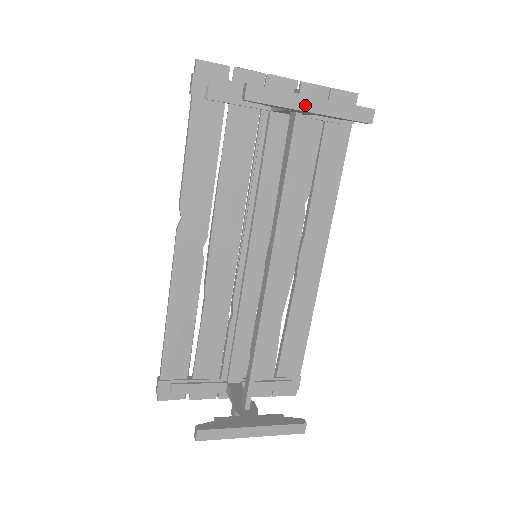
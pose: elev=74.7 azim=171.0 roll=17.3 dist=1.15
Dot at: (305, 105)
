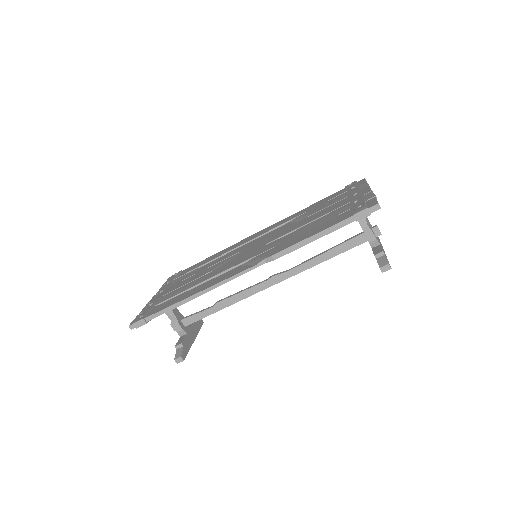
Dot at: occluded
